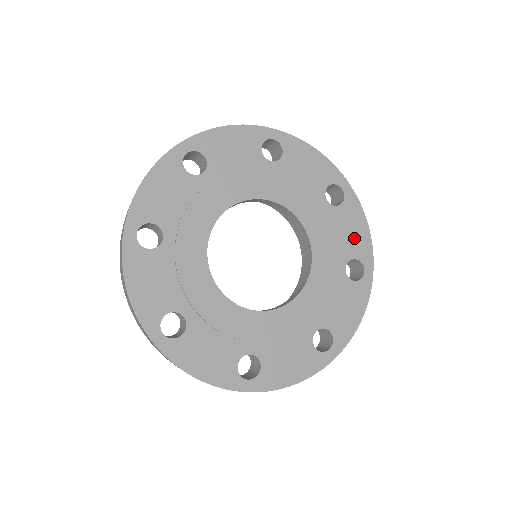
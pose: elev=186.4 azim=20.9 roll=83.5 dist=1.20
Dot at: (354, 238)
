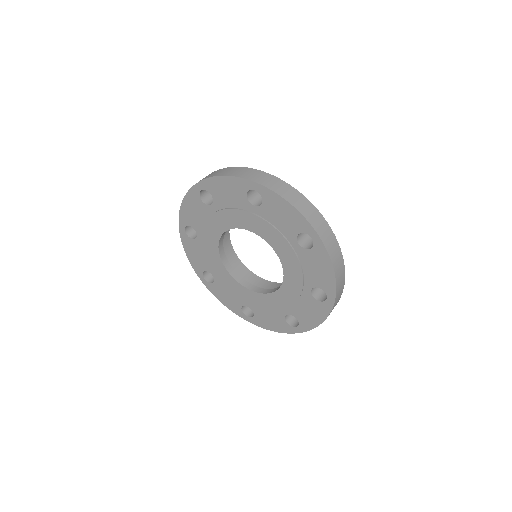
Dot at: (288, 219)
